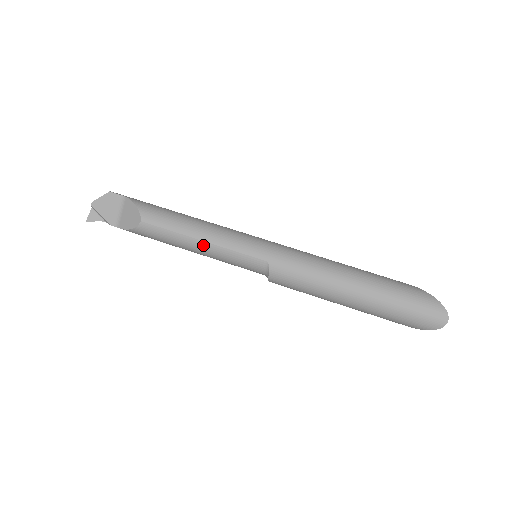
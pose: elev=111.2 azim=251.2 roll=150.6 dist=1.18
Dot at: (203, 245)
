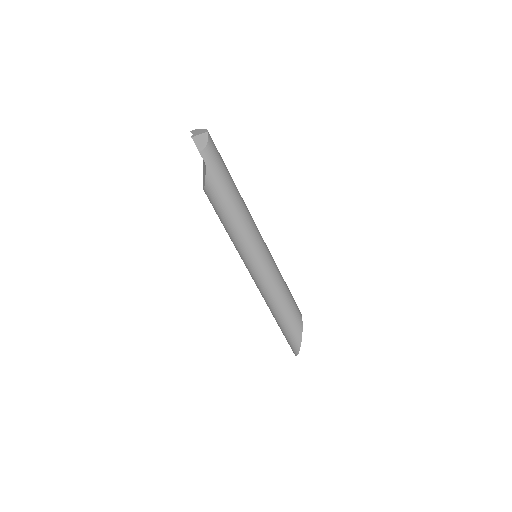
Dot at: occluded
